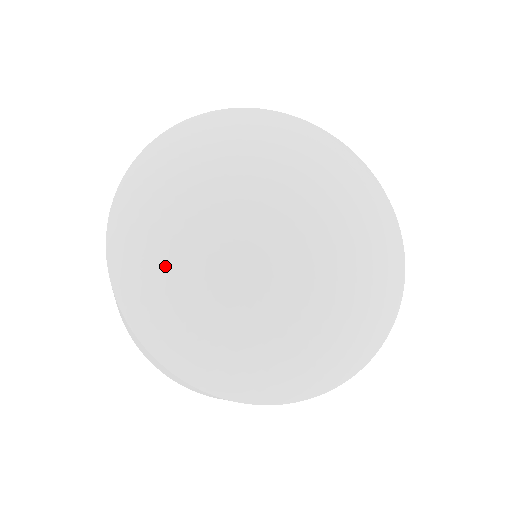
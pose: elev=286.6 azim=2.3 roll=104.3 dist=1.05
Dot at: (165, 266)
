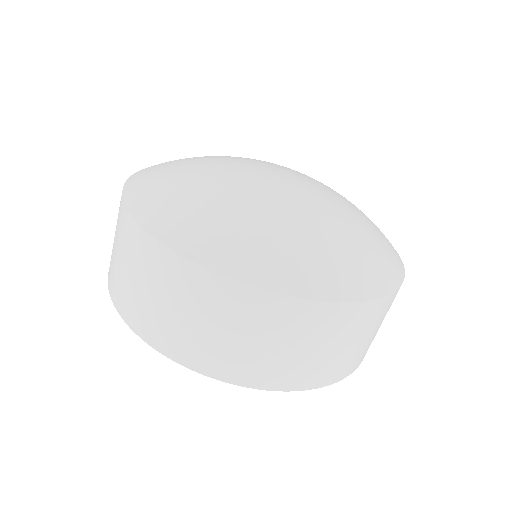
Dot at: (179, 164)
